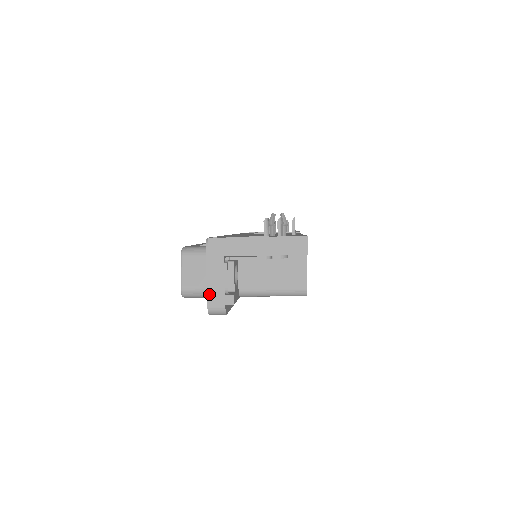
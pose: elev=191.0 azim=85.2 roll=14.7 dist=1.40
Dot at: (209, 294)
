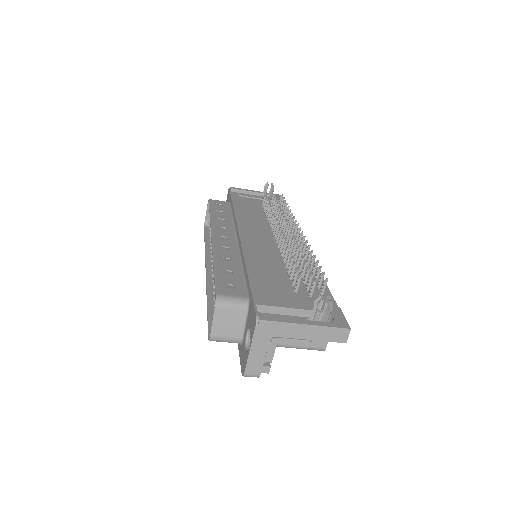
Dot at: (248, 364)
